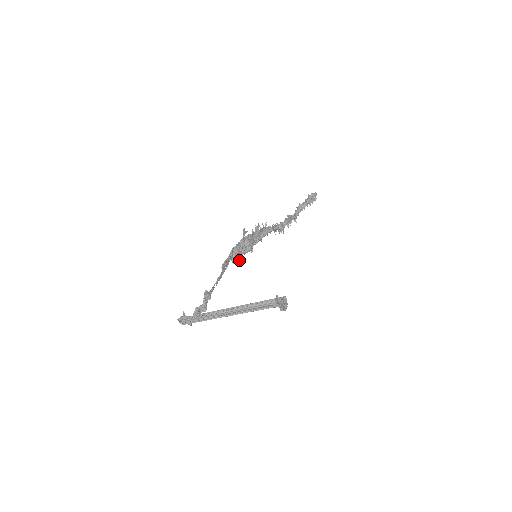
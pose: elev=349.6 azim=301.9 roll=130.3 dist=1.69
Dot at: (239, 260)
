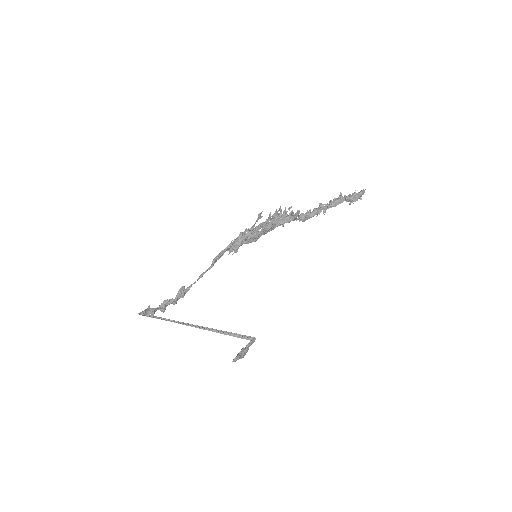
Dot at: (237, 250)
